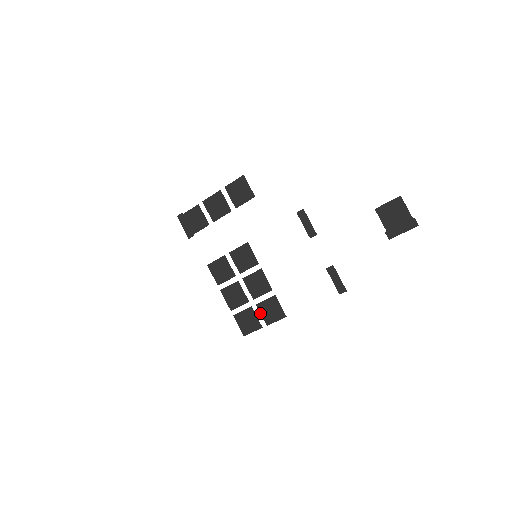
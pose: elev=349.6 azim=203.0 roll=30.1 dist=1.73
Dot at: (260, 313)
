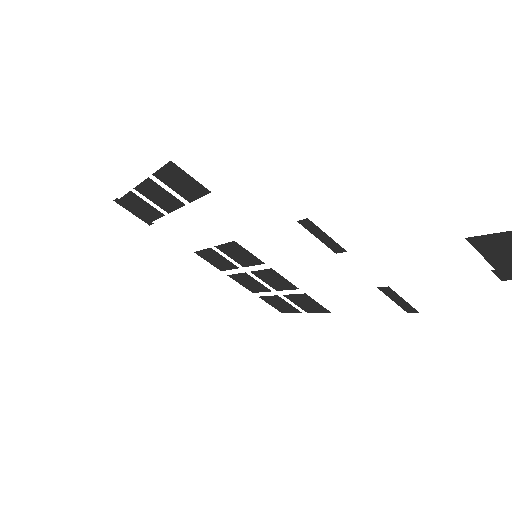
Dot at: occluded
